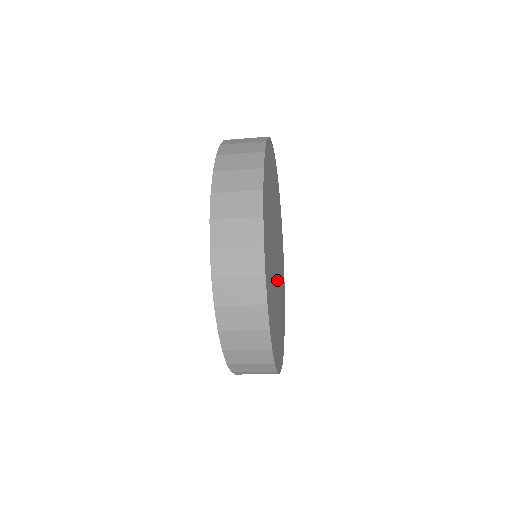
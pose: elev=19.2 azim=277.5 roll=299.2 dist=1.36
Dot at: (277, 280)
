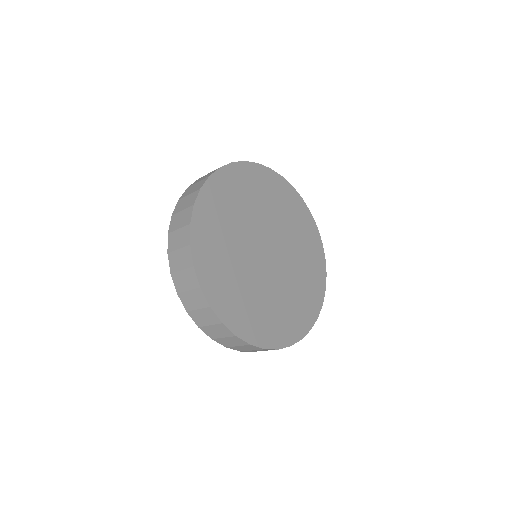
Dot at: (273, 273)
